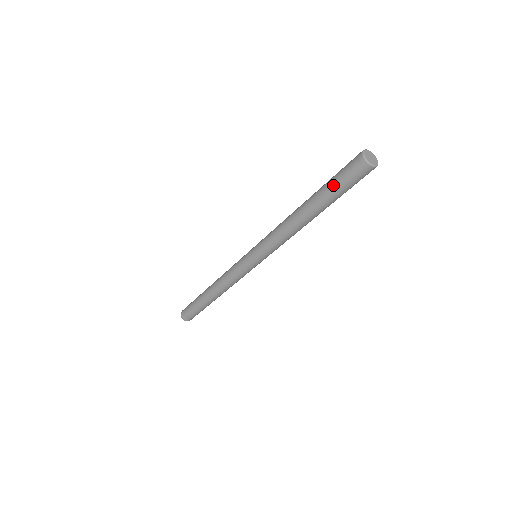
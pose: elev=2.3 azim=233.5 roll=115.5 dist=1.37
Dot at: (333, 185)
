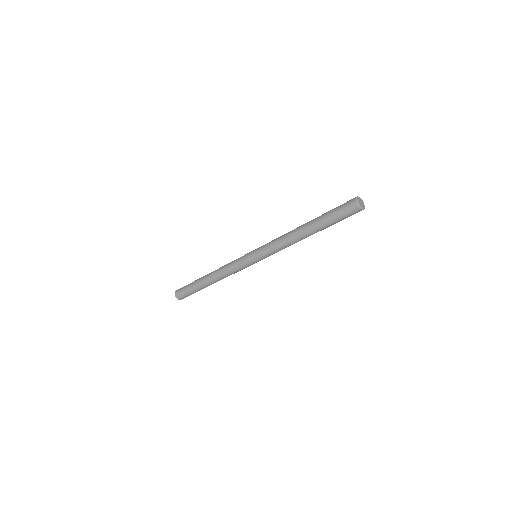
Dot at: (335, 222)
